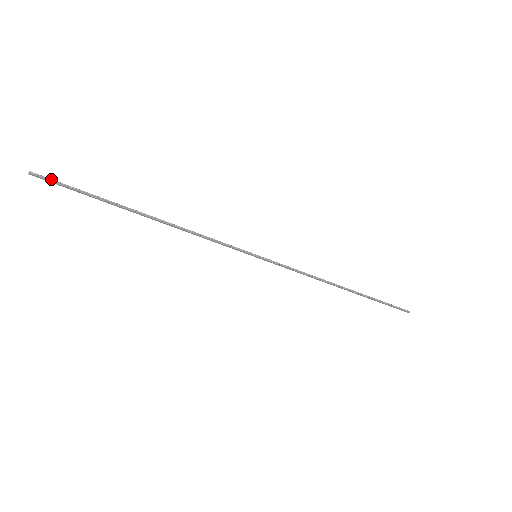
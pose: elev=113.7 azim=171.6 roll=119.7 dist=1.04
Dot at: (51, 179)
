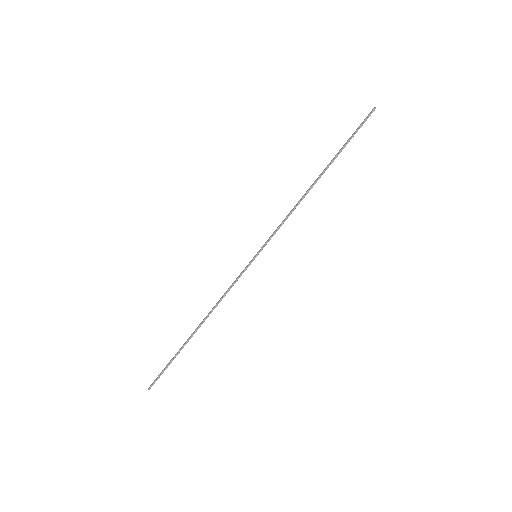
Dot at: (156, 379)
